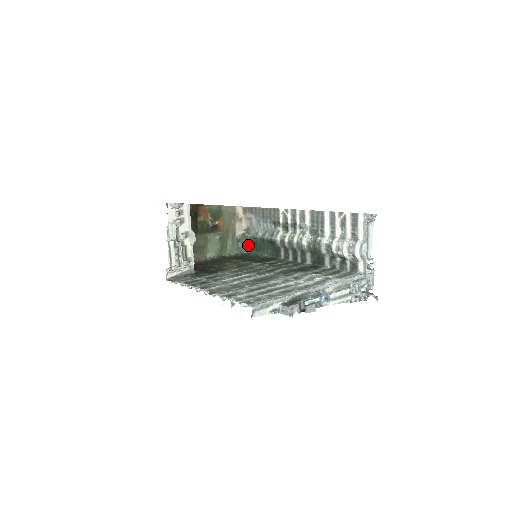
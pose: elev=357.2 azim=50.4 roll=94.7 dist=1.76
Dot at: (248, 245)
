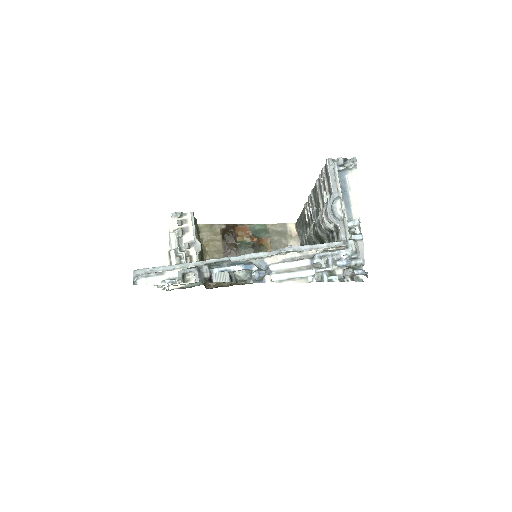
Dot at: occluded
